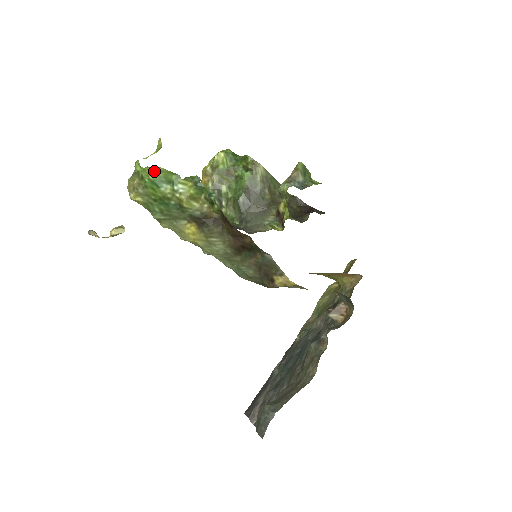
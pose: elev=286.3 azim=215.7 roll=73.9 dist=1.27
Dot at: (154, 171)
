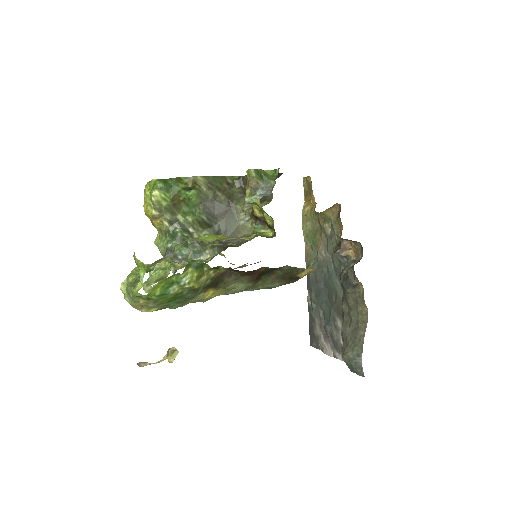
Dot at: (156, 288)
